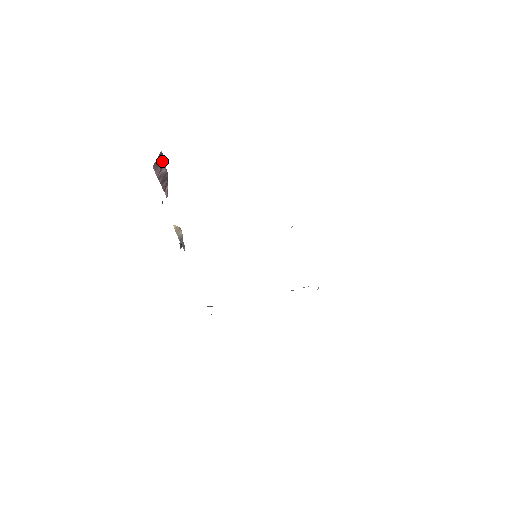
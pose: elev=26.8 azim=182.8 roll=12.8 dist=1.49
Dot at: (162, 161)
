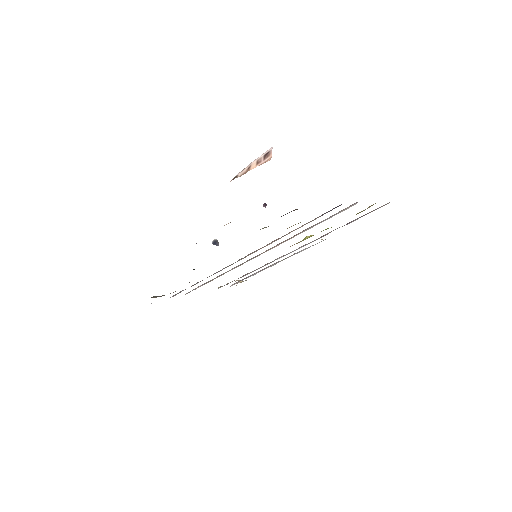
Dot at: occluded
